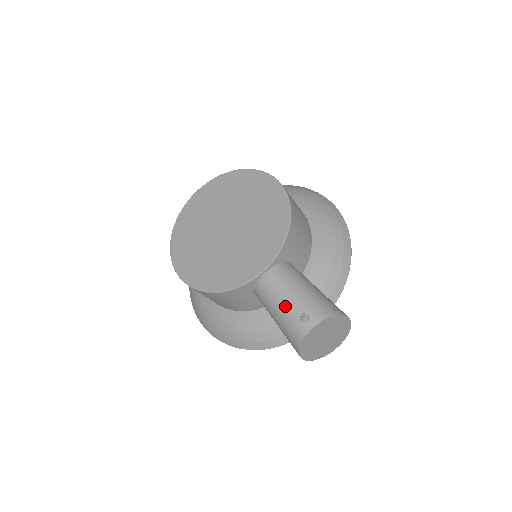
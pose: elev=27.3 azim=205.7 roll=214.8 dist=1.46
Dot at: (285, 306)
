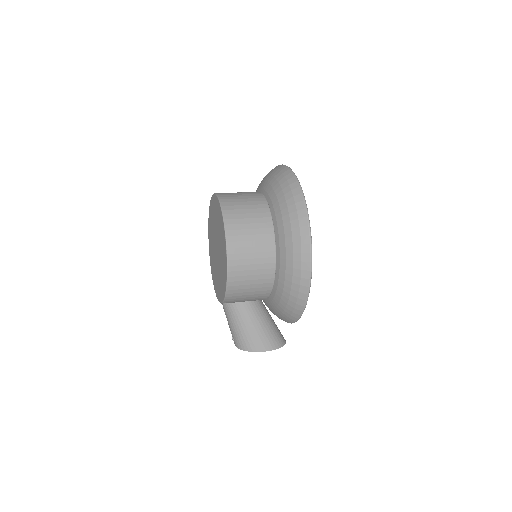
Dot at: (228, 324)
